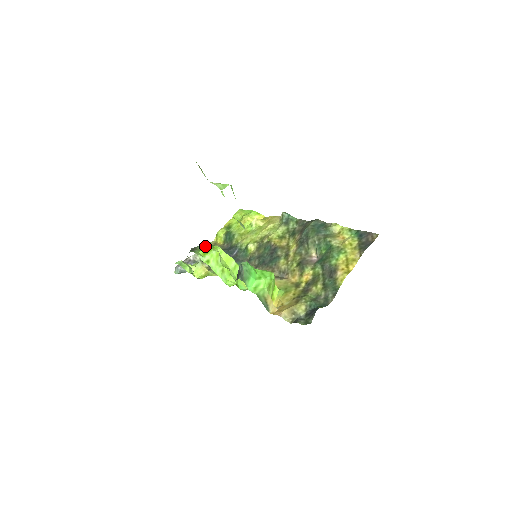
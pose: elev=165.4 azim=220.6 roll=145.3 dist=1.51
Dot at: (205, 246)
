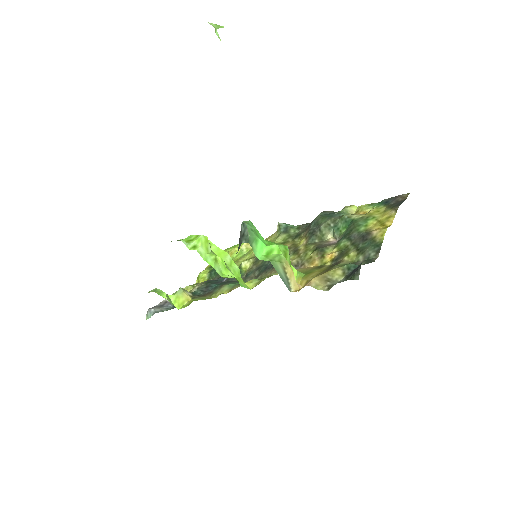
Dot at: occluded
